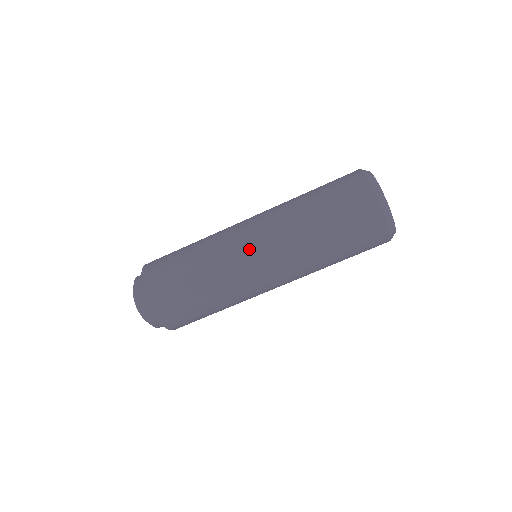
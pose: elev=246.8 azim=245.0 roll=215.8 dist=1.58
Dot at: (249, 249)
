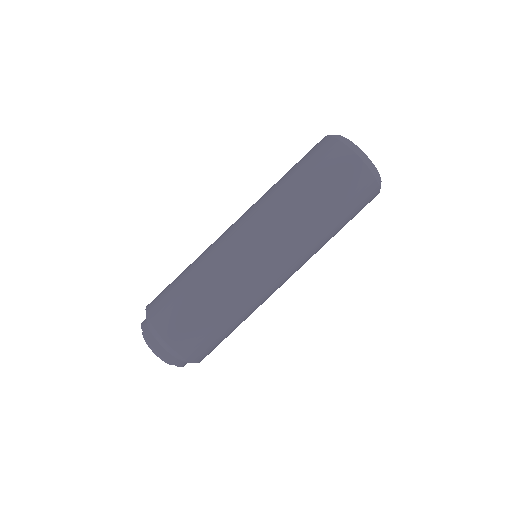
Dot at: (235, 230)
